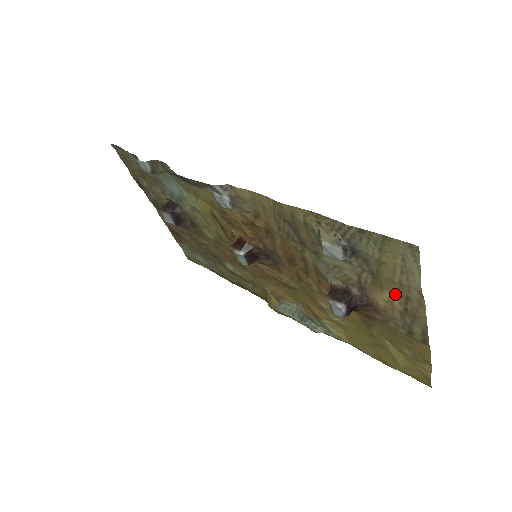
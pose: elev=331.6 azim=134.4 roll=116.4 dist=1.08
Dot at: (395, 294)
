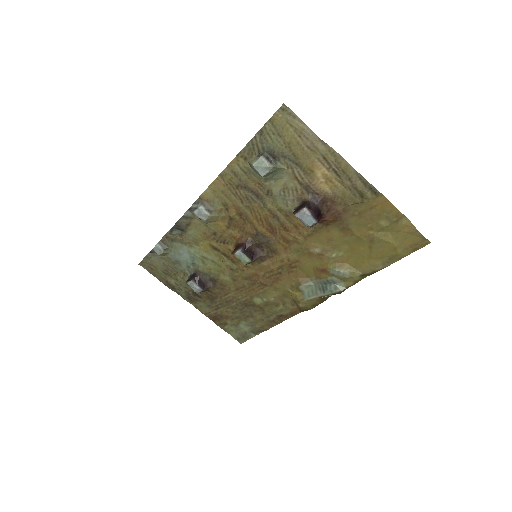
Dot at: (319, 165)
